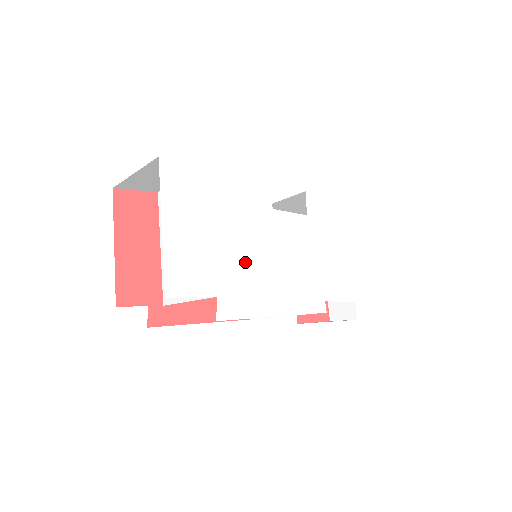
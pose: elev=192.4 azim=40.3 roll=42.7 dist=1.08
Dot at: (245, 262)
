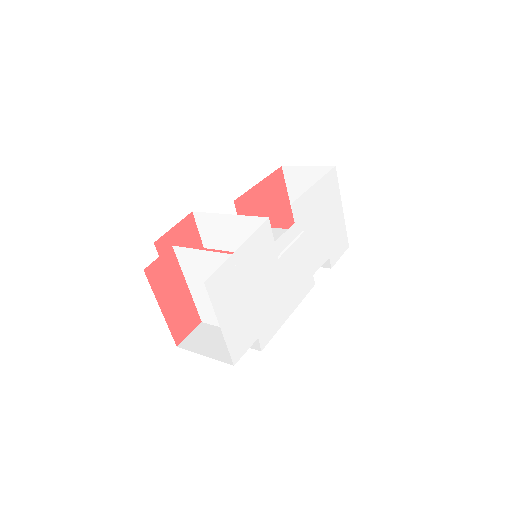
Dot at: (268, 300)
